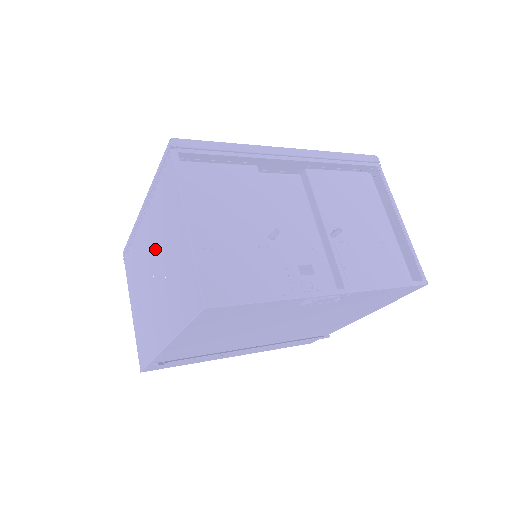
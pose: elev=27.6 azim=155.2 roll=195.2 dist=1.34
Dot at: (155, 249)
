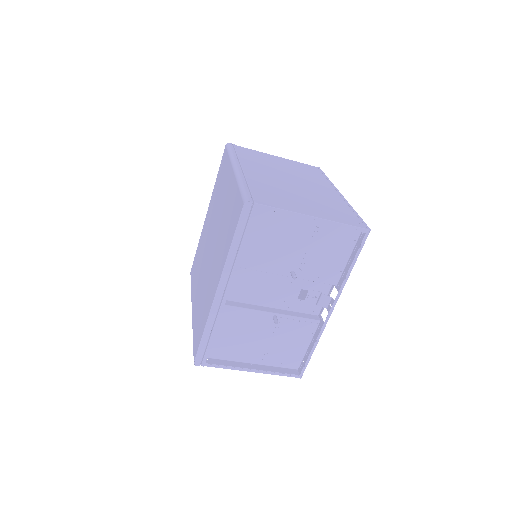
Dot at: occluded
